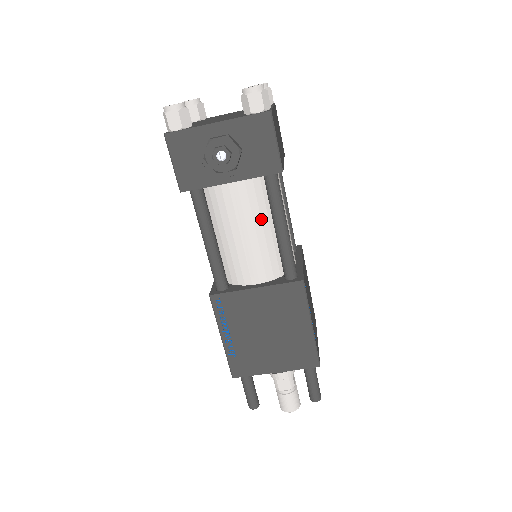
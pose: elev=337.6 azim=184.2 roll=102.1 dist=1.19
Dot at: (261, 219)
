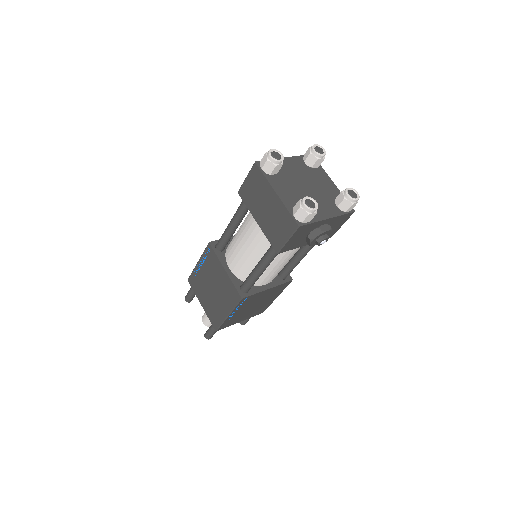
Dot at: occluded
